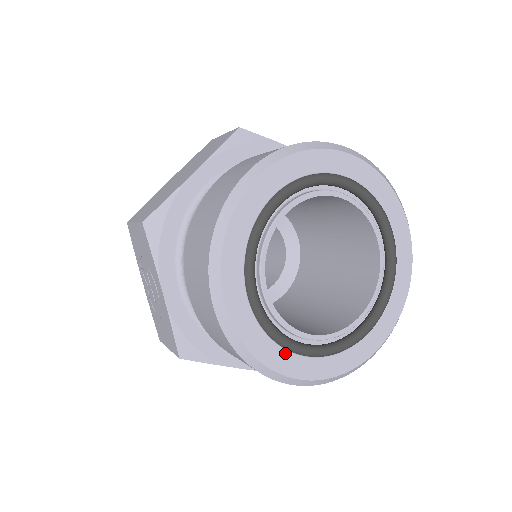
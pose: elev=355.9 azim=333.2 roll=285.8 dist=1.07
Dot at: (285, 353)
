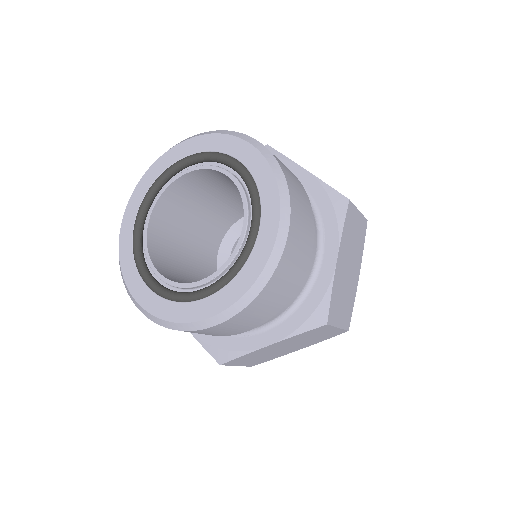
Dot at: (190, 305)
